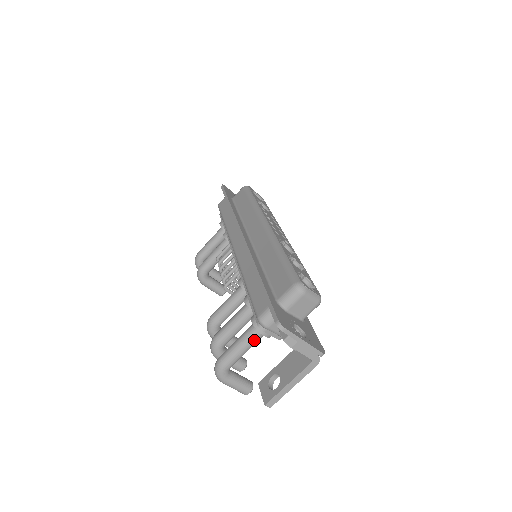
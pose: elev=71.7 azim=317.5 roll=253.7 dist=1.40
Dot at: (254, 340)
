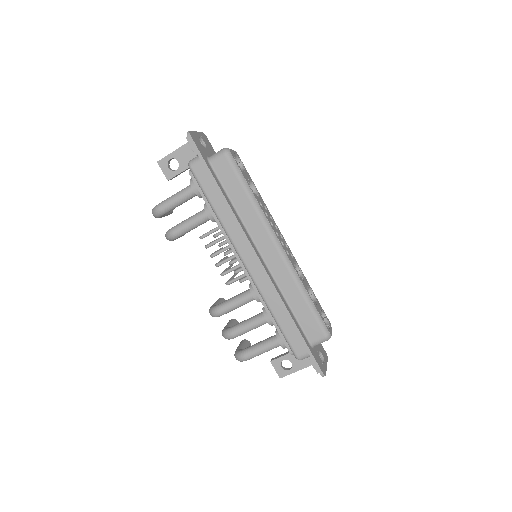
Dot at: (276, 347)
